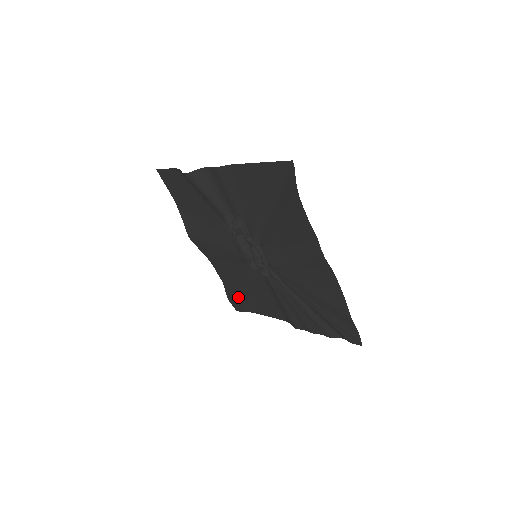
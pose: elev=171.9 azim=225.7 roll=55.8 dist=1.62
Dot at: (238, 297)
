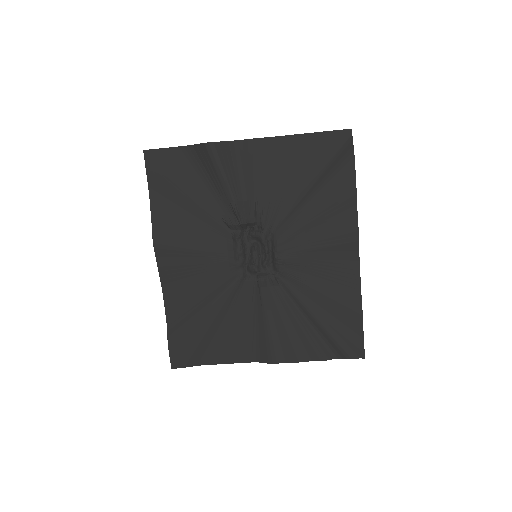
Dot at: (190, 337)
